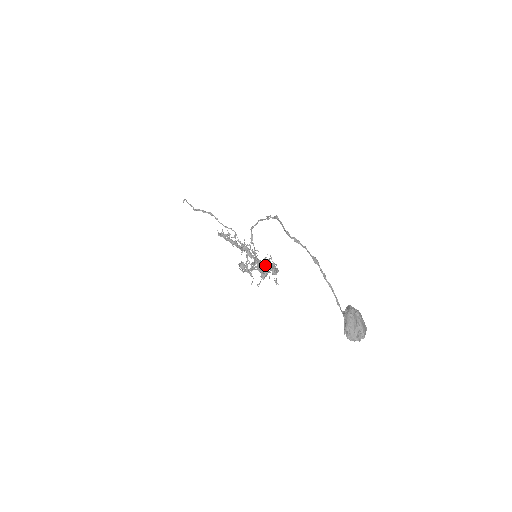
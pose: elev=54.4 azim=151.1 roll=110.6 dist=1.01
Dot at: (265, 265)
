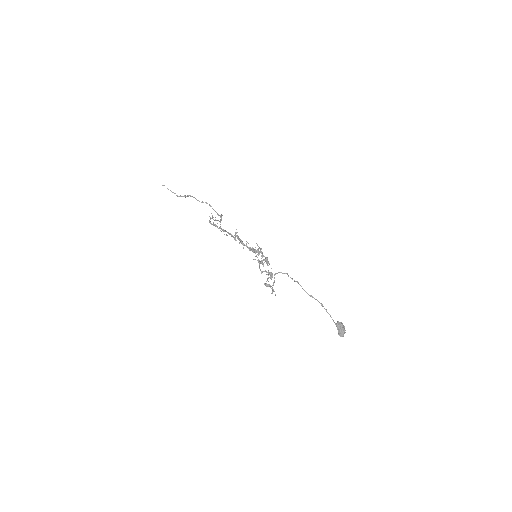
Dot at: (256, 252)
